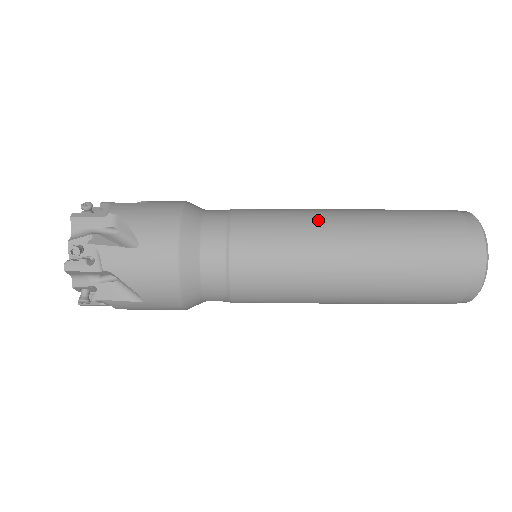
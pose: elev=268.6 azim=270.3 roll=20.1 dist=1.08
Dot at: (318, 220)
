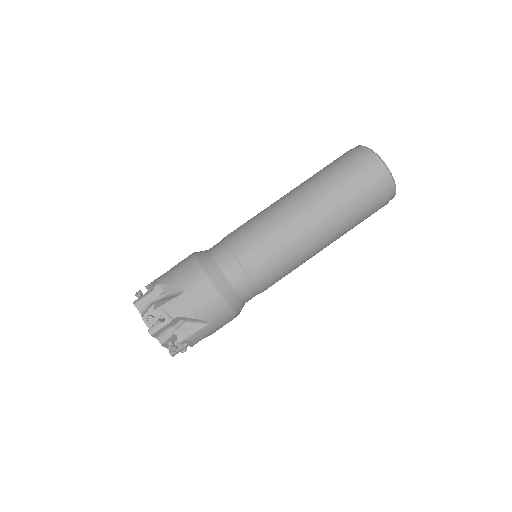
Dot at: (275, 208)
